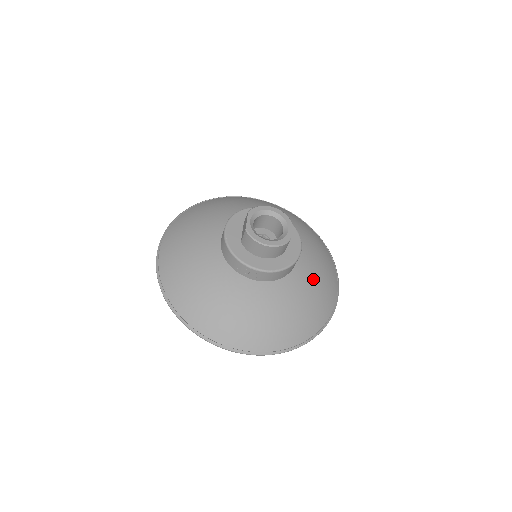
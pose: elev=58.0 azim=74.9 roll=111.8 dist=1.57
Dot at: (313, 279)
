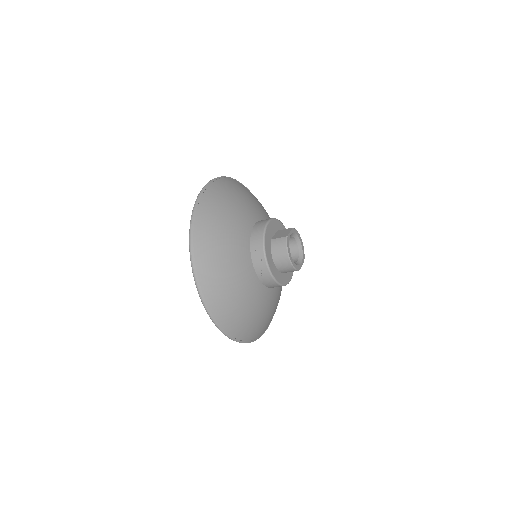
Dot at: (272, 306)
